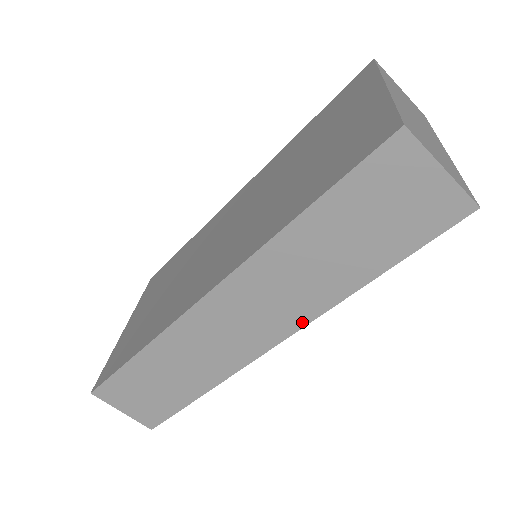
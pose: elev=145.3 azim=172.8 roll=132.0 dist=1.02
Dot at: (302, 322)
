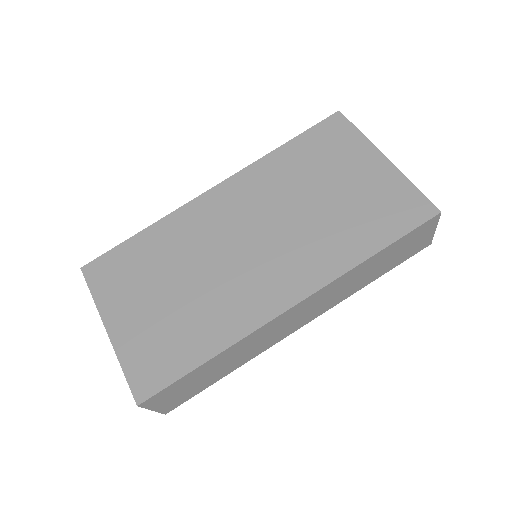
Dot at: (327, 310)
